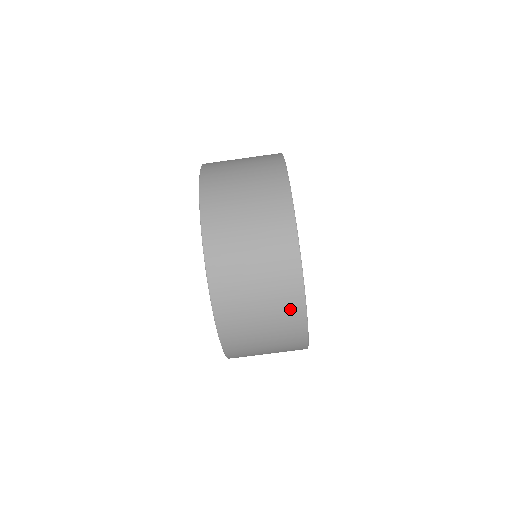
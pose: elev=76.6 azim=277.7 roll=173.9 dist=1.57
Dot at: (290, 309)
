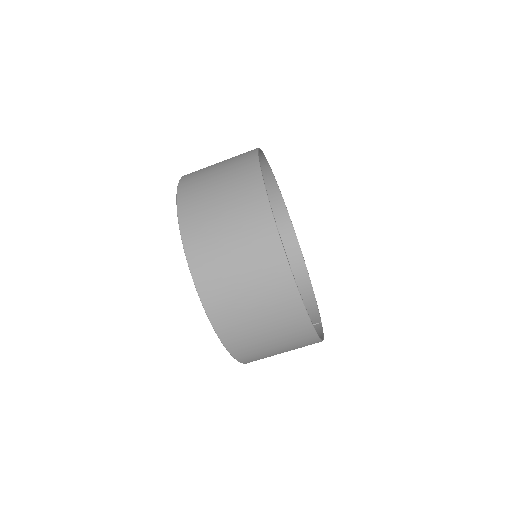
Dot at: (289, 313)
